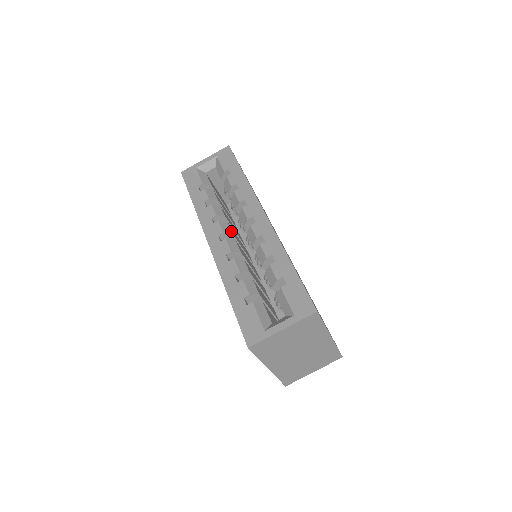
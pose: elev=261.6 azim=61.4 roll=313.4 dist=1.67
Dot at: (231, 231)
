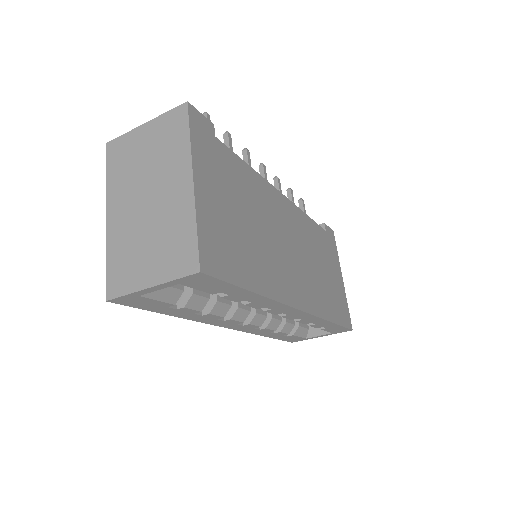
Dot at: (248, 312)
